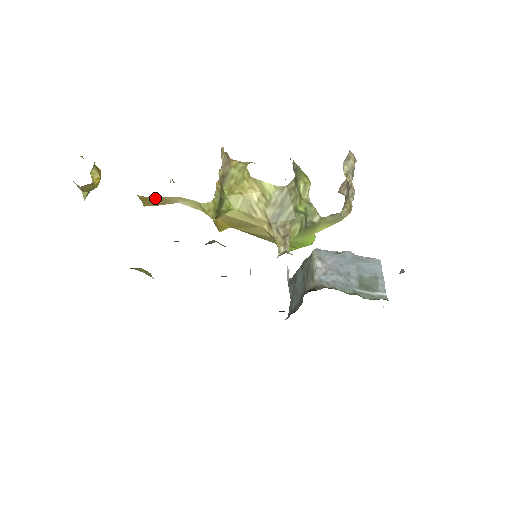
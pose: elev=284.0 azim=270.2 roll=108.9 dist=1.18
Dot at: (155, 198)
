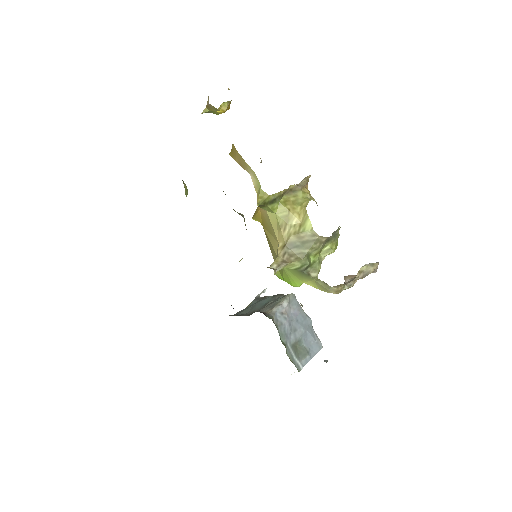
Dot at: (241, 156)
